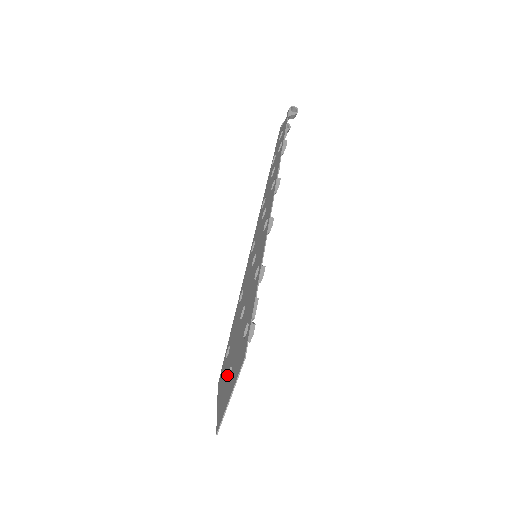
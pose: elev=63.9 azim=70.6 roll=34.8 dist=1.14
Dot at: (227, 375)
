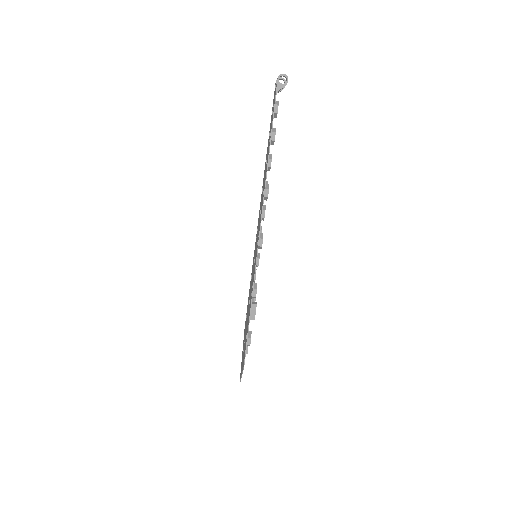
Dot at: occluded
